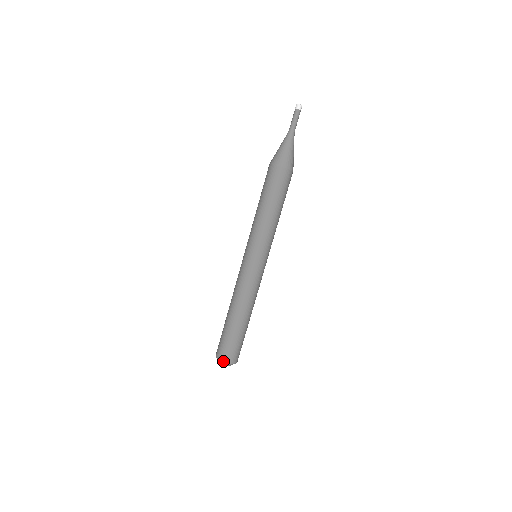
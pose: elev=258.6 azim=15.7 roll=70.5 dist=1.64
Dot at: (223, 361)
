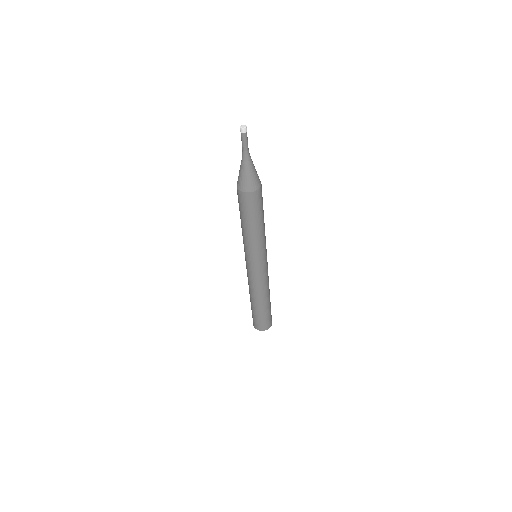
Dot at: (254, 327)
